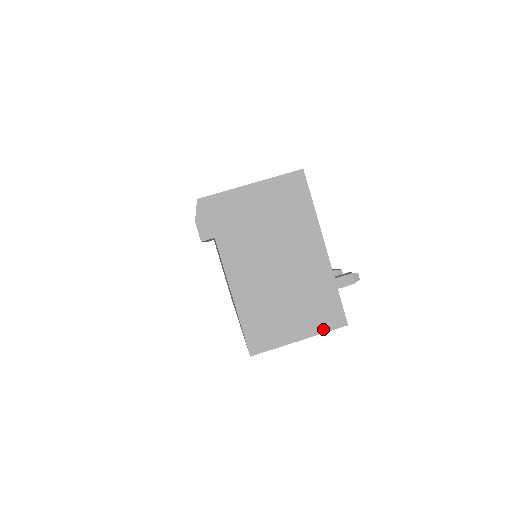
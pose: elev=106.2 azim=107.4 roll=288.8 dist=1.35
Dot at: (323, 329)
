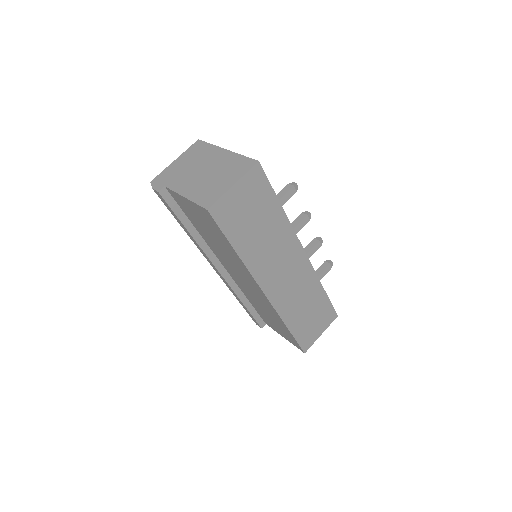
Dot at: (245, 172)
